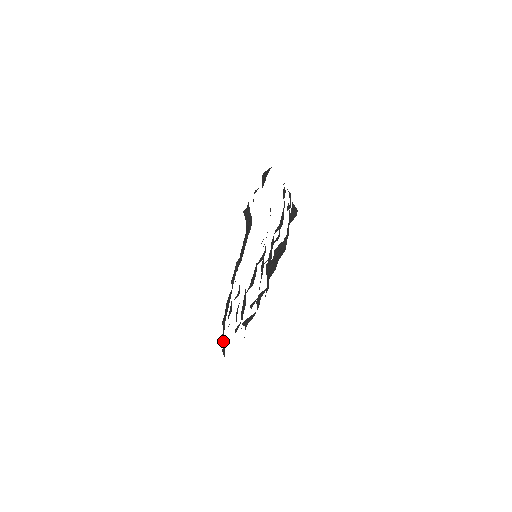
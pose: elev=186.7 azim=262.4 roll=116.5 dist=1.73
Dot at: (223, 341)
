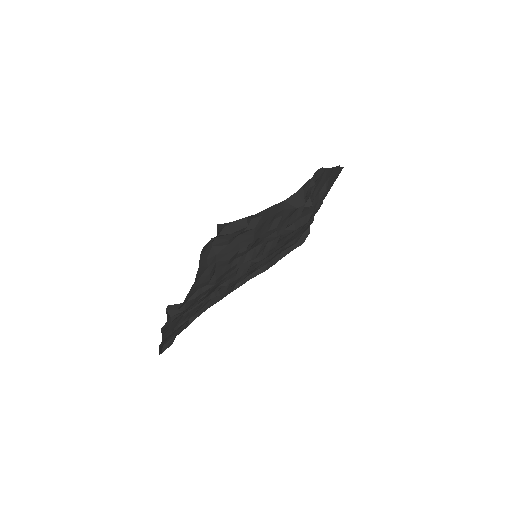
Dot at: (174, 335)
